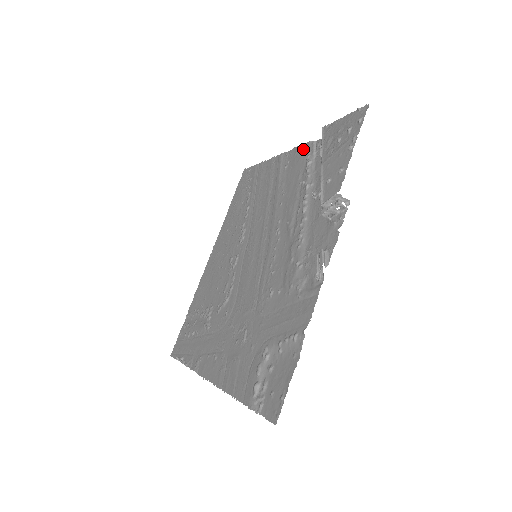
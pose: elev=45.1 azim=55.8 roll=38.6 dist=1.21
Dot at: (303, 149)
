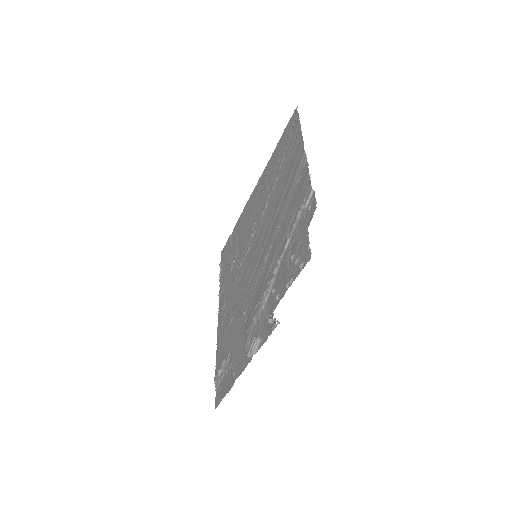
Dot at: (306, 185)
